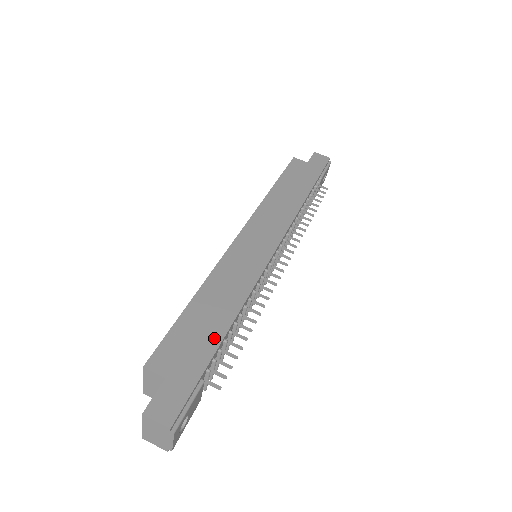
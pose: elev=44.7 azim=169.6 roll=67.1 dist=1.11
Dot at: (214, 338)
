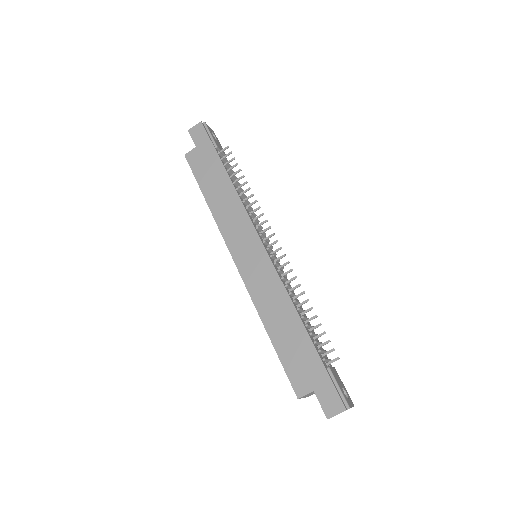
Dot at: (305, 342)
